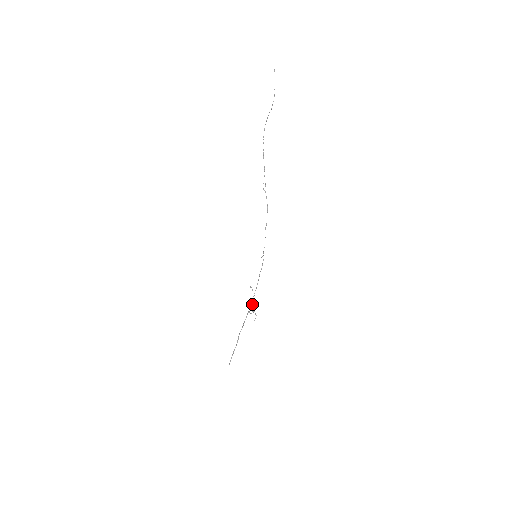
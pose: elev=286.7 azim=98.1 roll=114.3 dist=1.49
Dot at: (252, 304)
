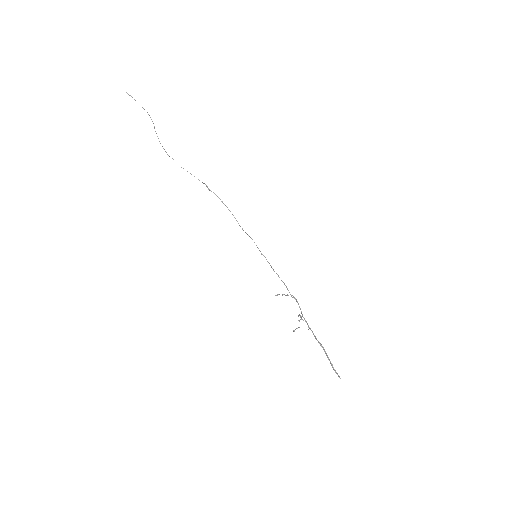
Dot at: (297, 302)
